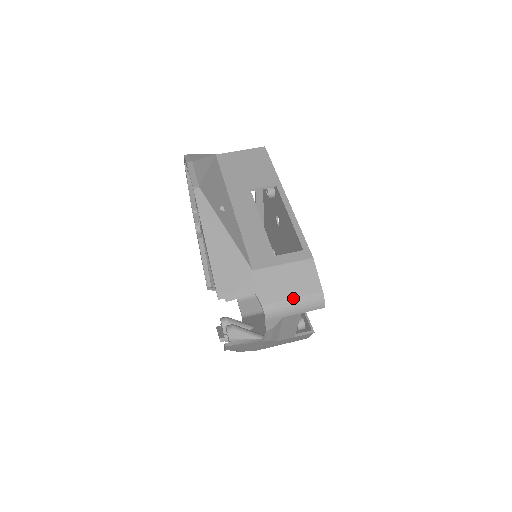
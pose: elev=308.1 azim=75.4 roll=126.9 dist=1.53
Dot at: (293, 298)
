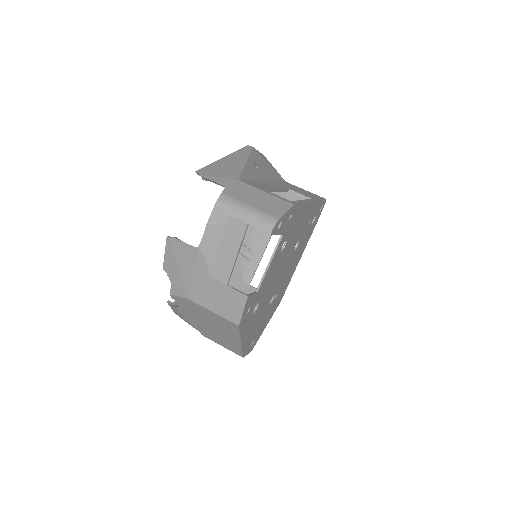
Dot at: (251, 206)
